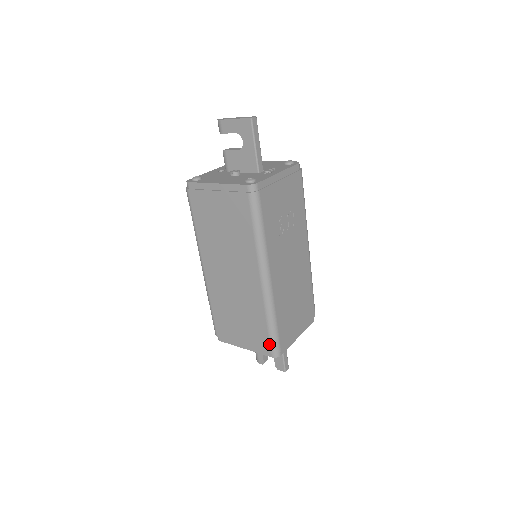
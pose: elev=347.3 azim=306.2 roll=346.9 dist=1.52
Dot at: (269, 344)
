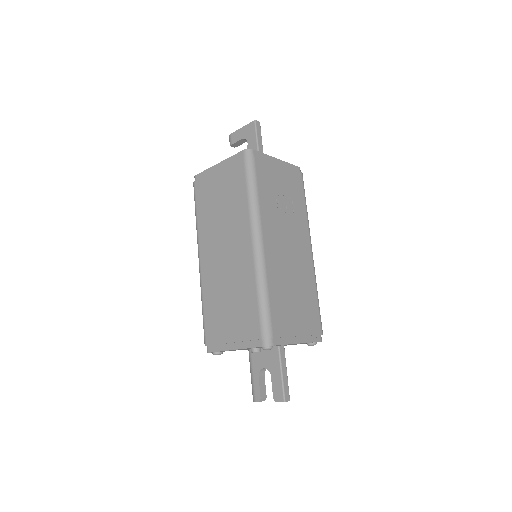
Dot at: (259, 326)
